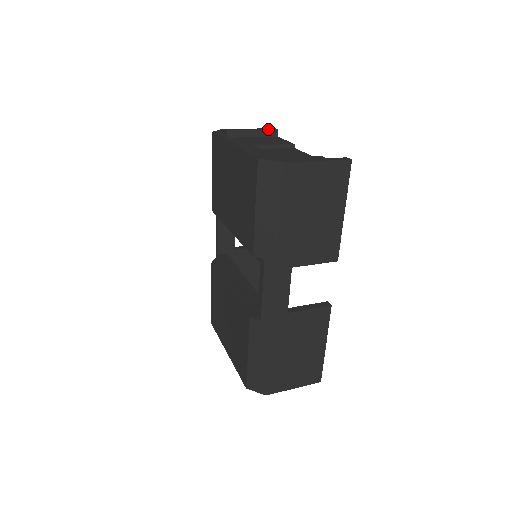
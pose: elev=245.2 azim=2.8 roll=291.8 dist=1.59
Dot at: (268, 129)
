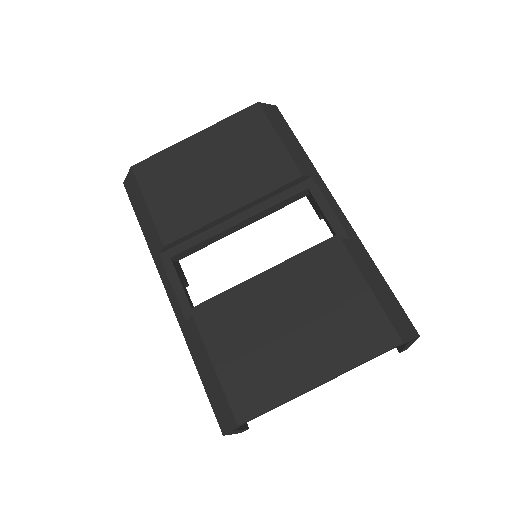
Dot at: occluded
